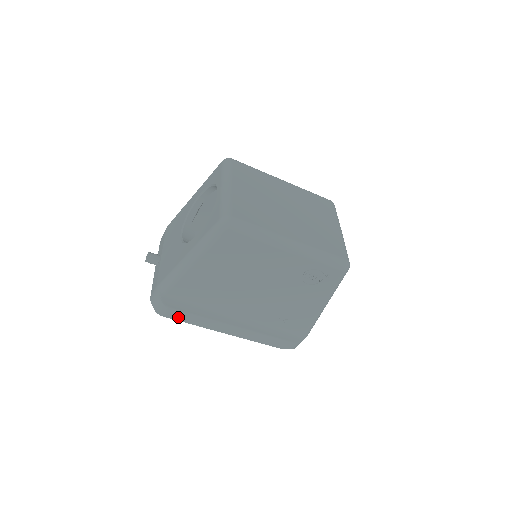
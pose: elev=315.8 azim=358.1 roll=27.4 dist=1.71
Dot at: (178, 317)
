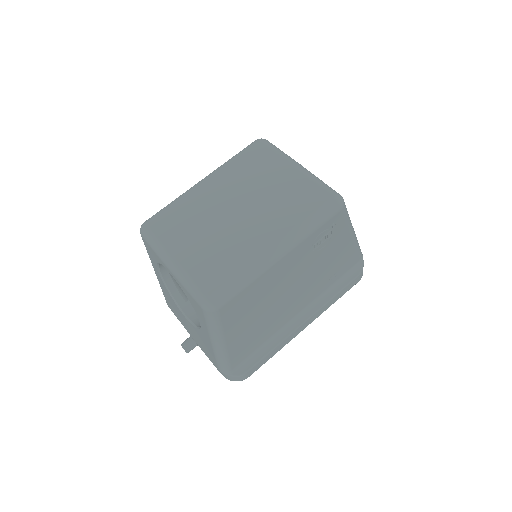
Dot at: (259, 367)
